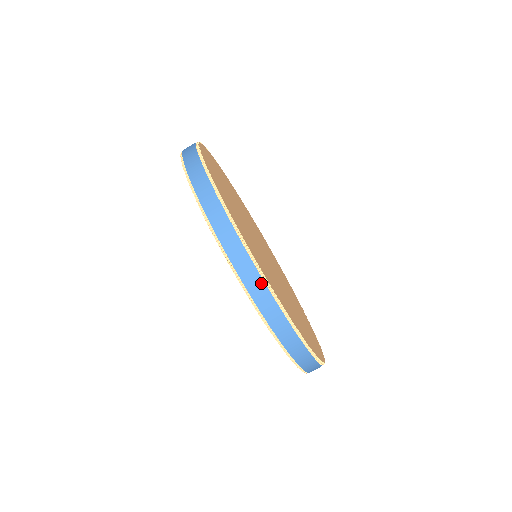
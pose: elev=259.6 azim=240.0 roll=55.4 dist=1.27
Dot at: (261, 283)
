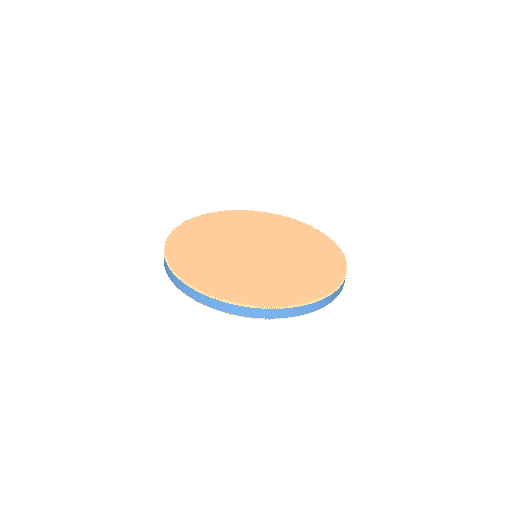
Dot at: (199, 294)
